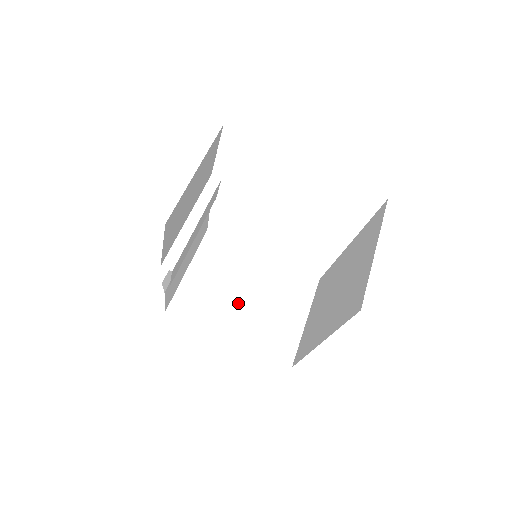
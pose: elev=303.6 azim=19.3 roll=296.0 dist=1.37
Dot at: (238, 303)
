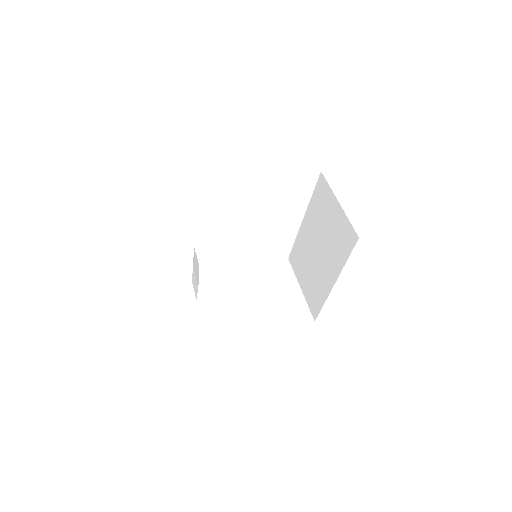
Dot at: (252, 303)
